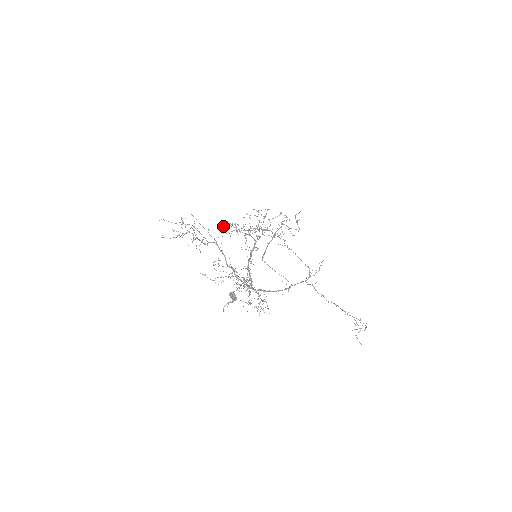
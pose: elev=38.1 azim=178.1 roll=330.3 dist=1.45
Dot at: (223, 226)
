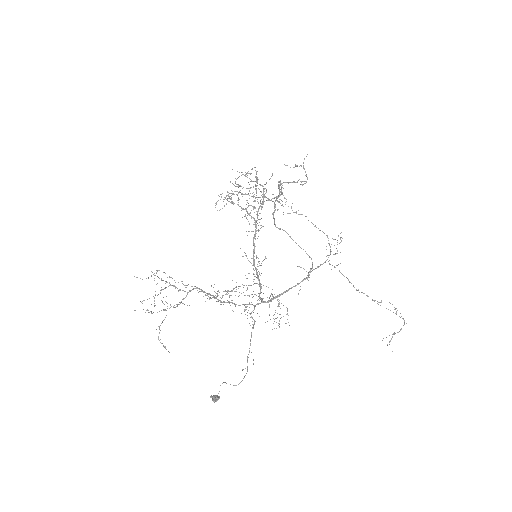
Dot at: (215, 207)
